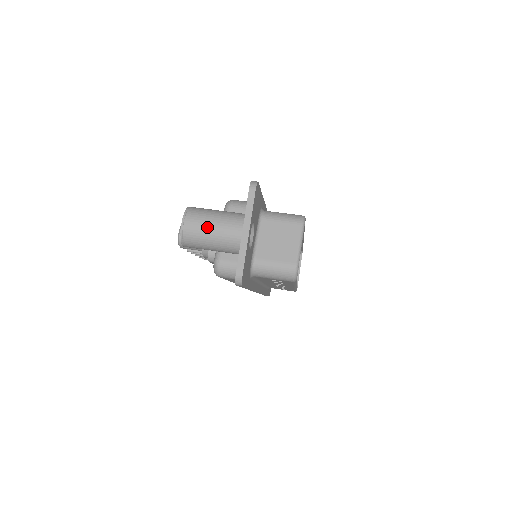
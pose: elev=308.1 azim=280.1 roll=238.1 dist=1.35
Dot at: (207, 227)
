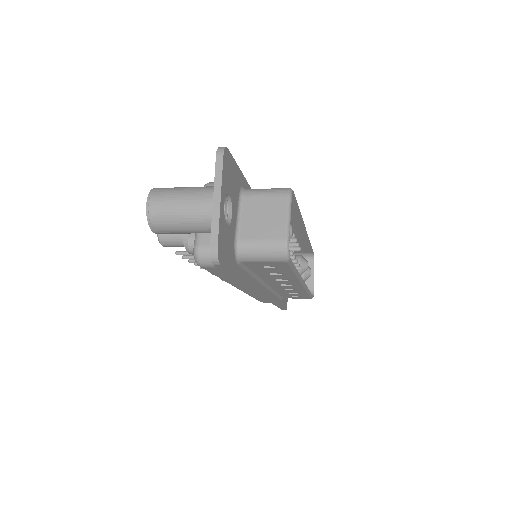
Dot at: (174, 204)
